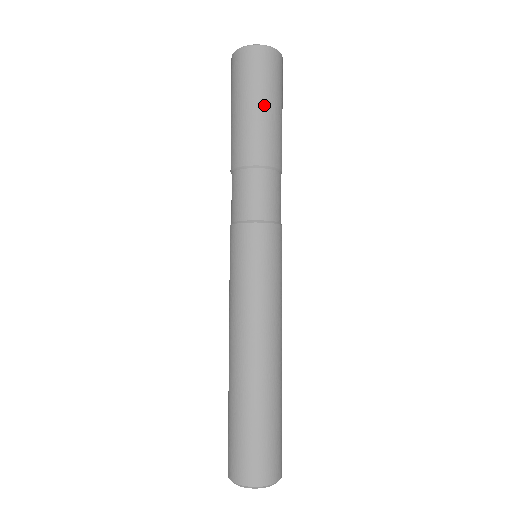
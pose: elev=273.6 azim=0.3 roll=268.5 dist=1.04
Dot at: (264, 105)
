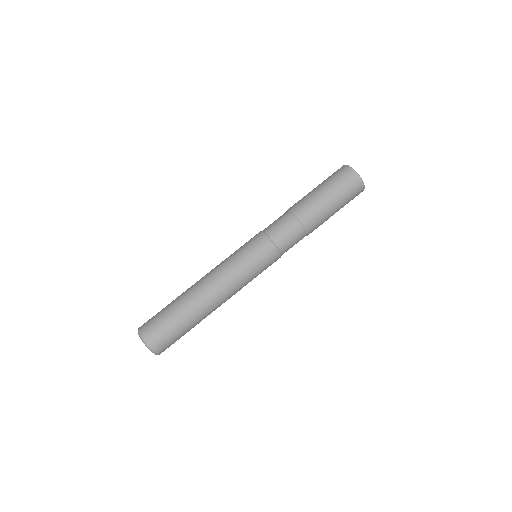
Dot at: (334, 204)
